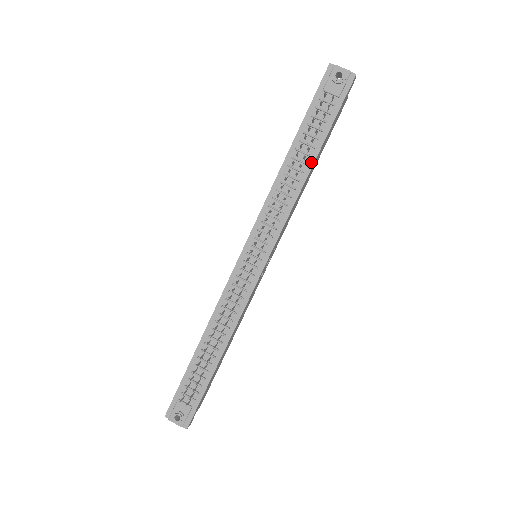
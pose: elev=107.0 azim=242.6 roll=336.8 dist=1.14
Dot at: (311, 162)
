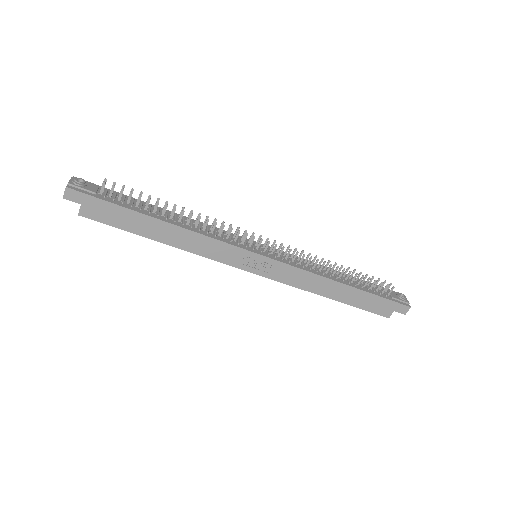
Dot at: (347, 283)
